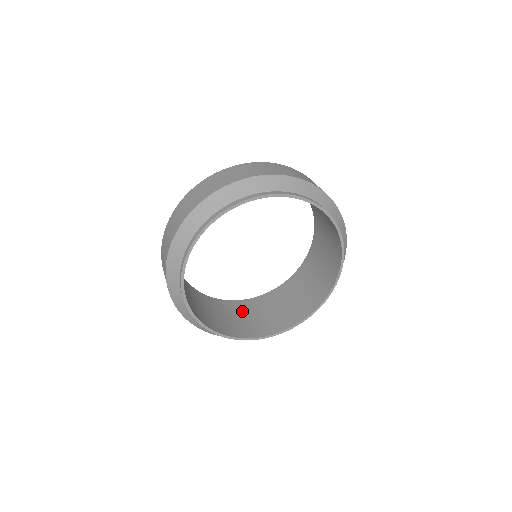
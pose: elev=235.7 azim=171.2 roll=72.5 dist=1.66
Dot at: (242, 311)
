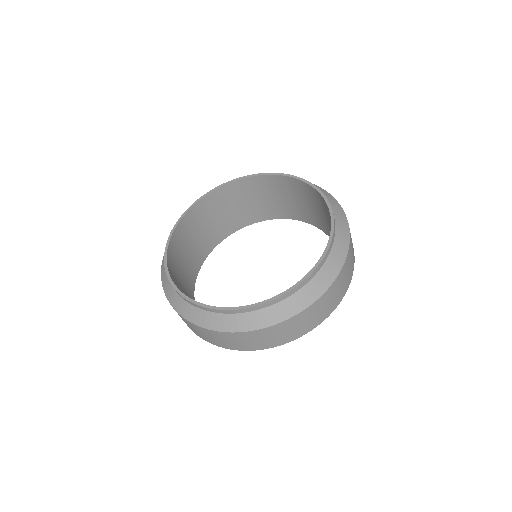
Dot at: occluded
